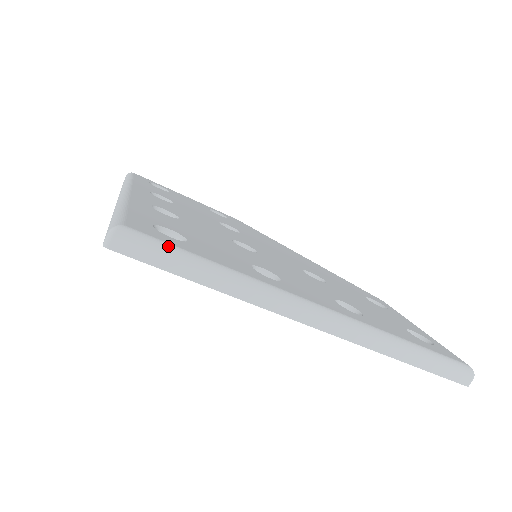
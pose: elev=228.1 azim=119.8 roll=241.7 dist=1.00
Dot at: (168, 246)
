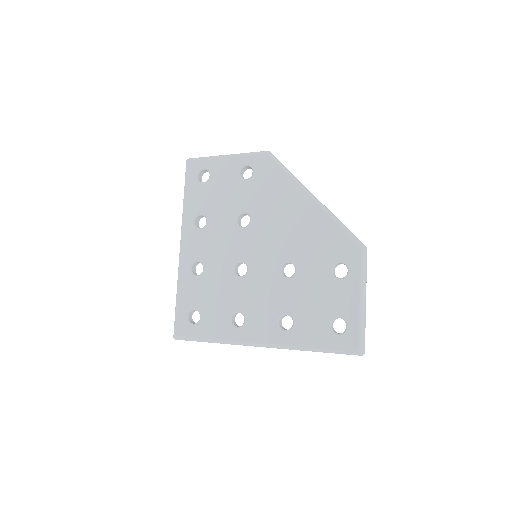
Dot at: (191, 339)
